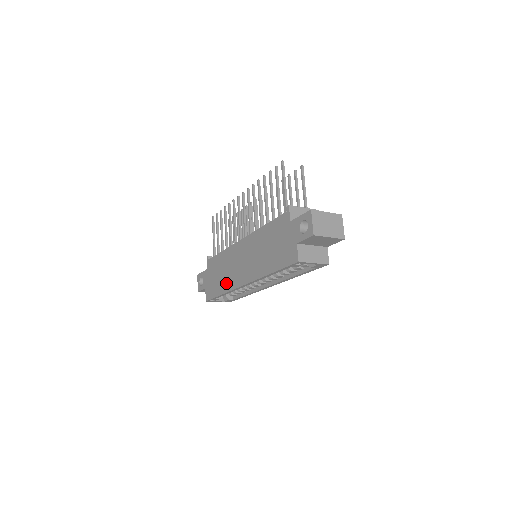
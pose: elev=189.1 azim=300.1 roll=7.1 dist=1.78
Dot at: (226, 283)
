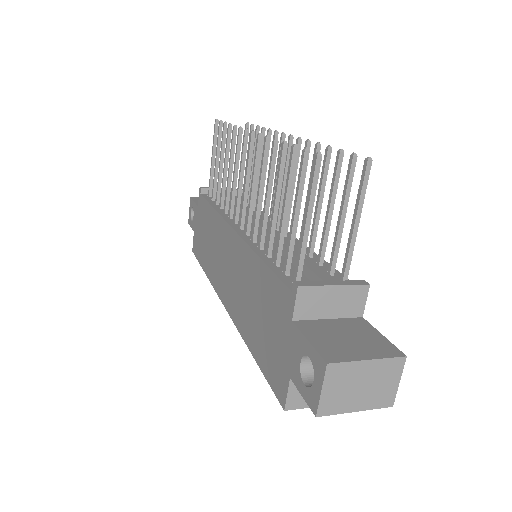
Dot at: (209, 265)
